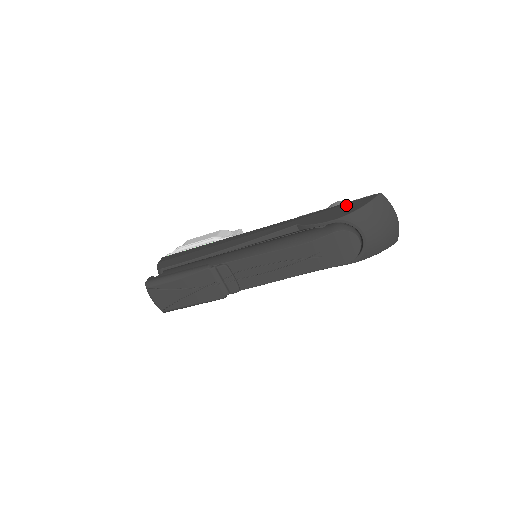
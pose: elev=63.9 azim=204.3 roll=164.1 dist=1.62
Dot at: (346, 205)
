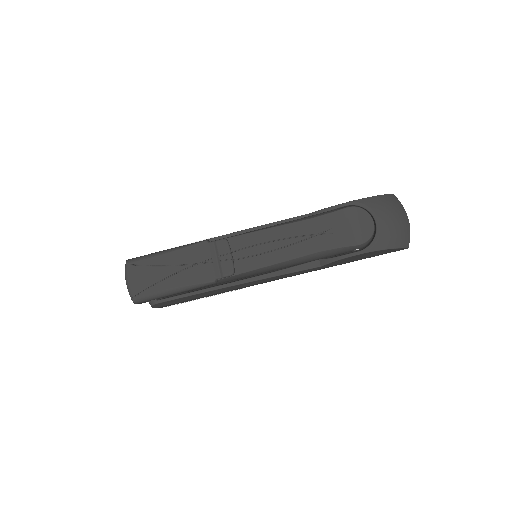
Dot at: occluded
